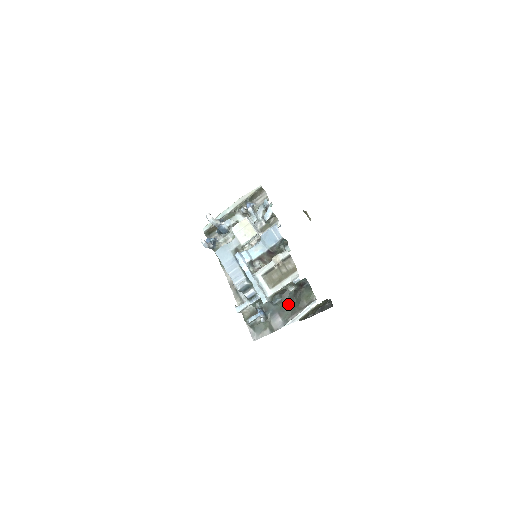
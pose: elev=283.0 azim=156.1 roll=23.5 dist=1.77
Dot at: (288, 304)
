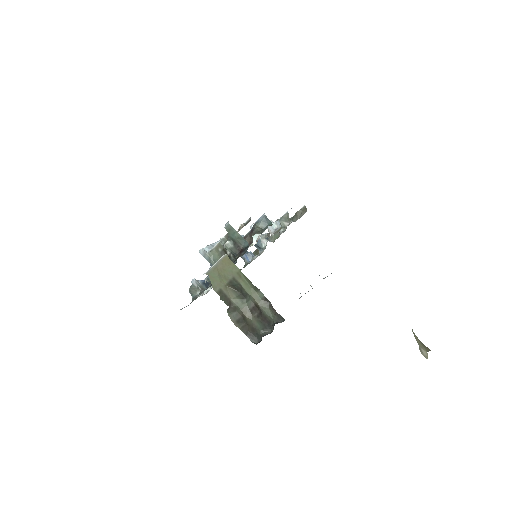
Dot at: occluded
